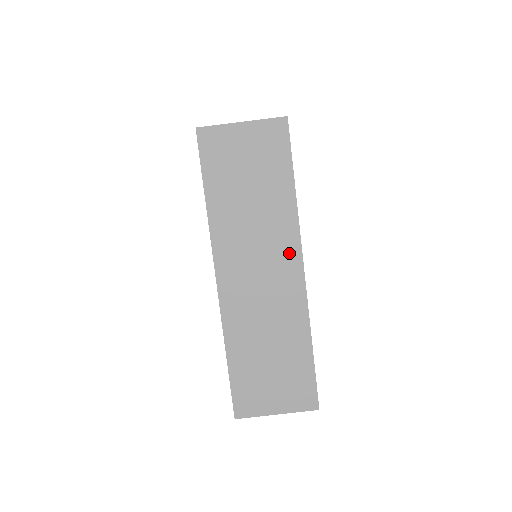
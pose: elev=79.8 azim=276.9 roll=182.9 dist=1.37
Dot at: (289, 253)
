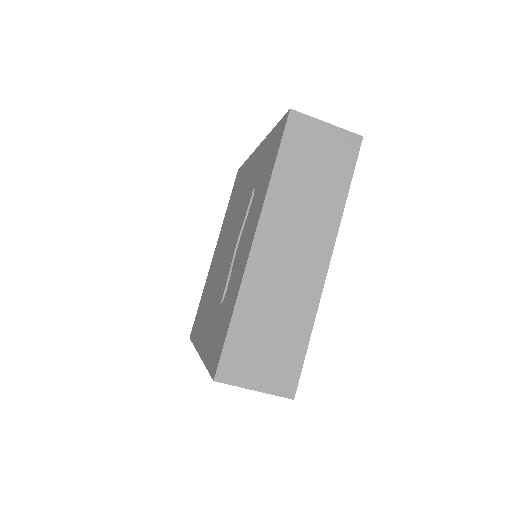
Dot at: (323, 245)
